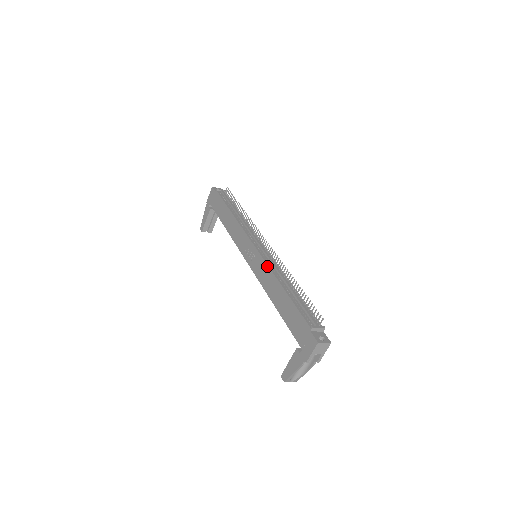
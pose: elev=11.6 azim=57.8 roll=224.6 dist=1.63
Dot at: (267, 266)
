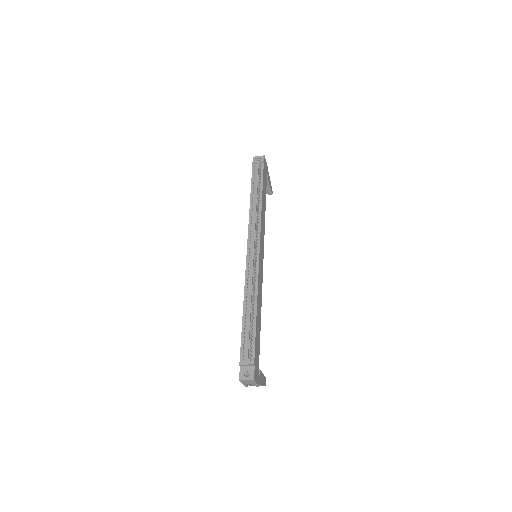
Dot at: (245, 280)
